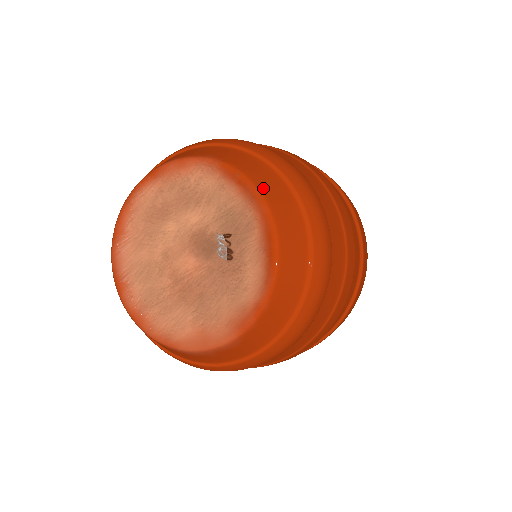
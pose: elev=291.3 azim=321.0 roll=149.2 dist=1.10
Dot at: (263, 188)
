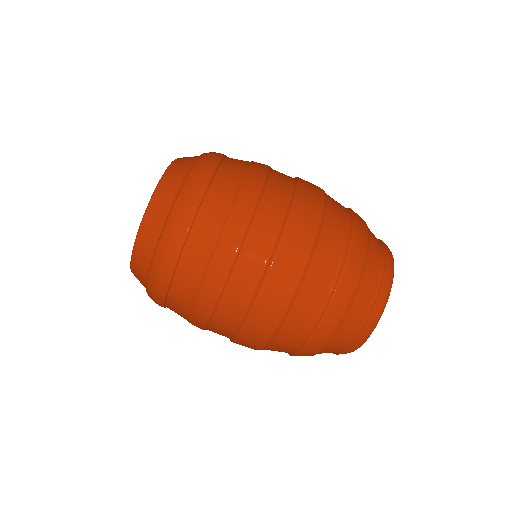
Dot at: (156, 197)
